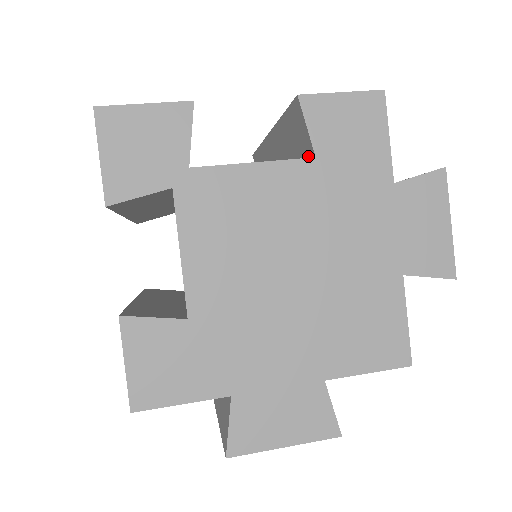
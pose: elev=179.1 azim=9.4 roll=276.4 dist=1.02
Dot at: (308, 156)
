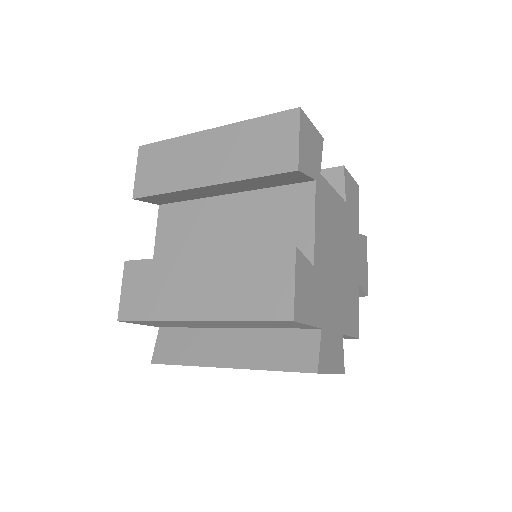
Dot at: occluded
